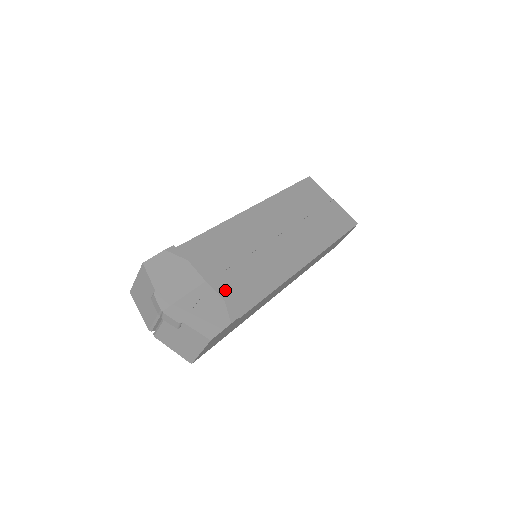
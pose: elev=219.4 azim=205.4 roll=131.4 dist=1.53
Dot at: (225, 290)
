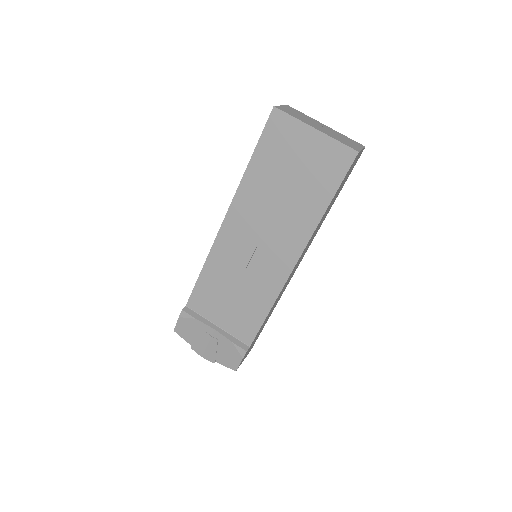
Dot at: (233, 326)
